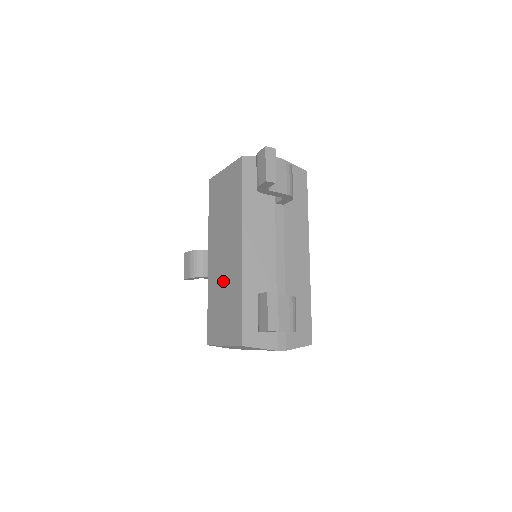
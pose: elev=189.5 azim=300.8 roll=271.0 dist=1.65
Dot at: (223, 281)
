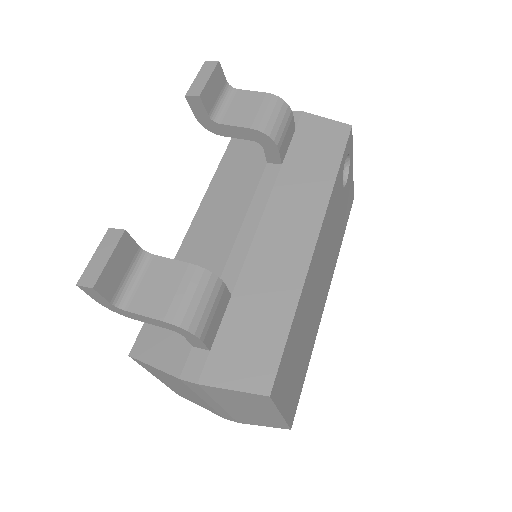
Dot at: occluded
